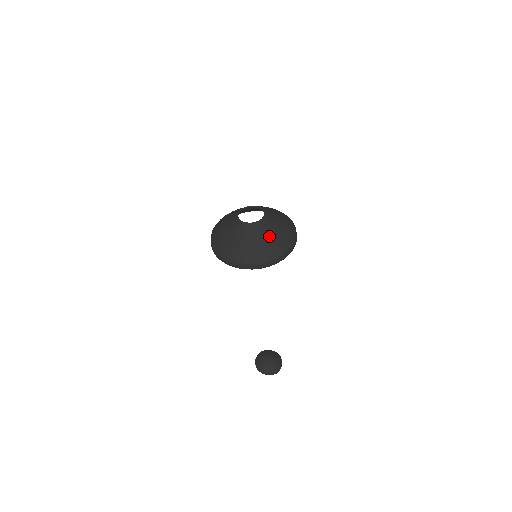
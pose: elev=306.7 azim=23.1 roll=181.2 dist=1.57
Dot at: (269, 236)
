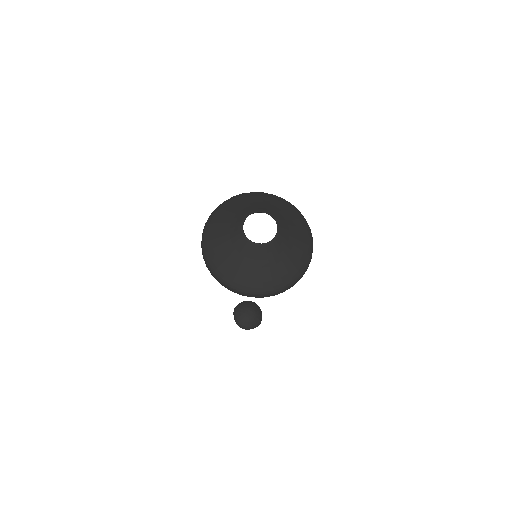
Dot at: (292, 247)
